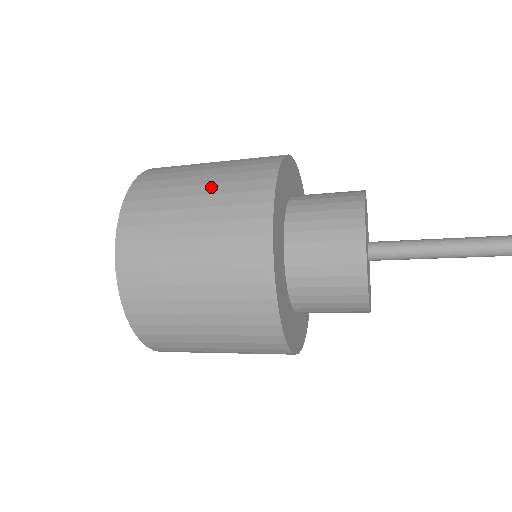
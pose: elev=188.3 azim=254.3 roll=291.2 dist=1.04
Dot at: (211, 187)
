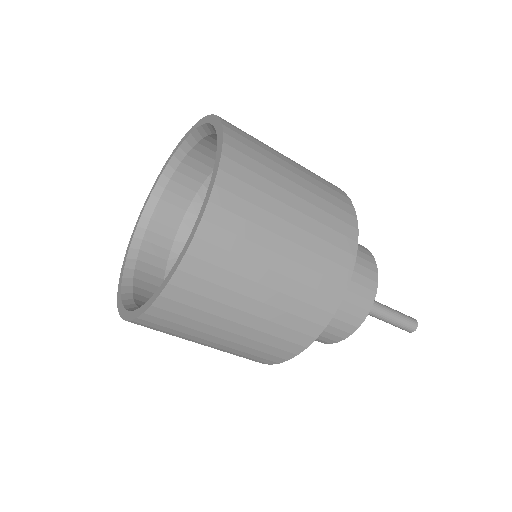
Dot at: (301, 167)
